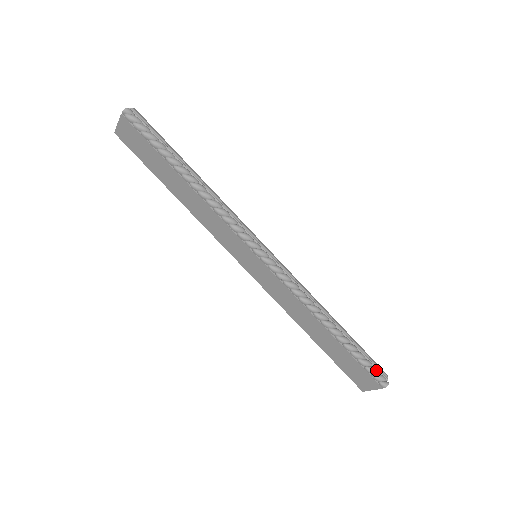
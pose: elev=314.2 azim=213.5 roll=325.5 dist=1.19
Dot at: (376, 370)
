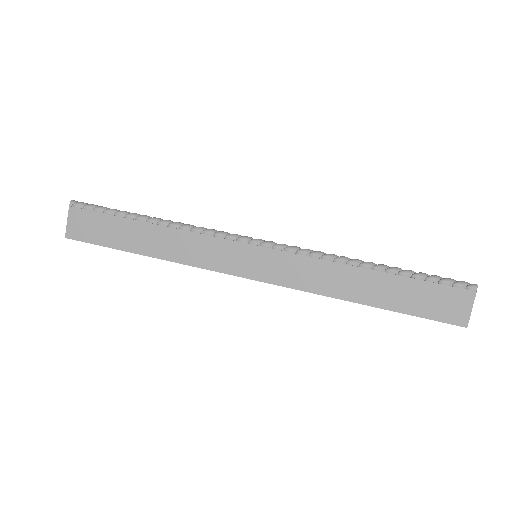
Dot at: (451, 279)
